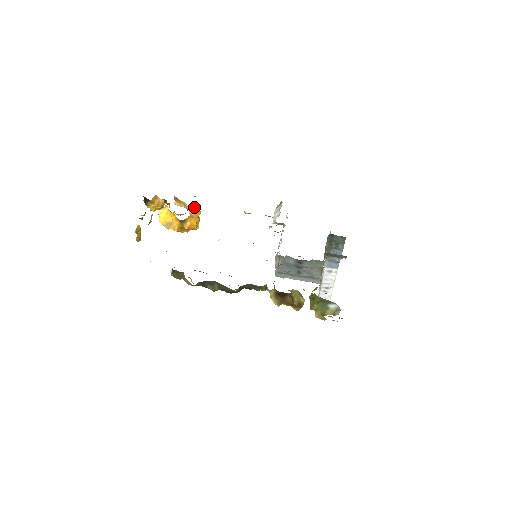
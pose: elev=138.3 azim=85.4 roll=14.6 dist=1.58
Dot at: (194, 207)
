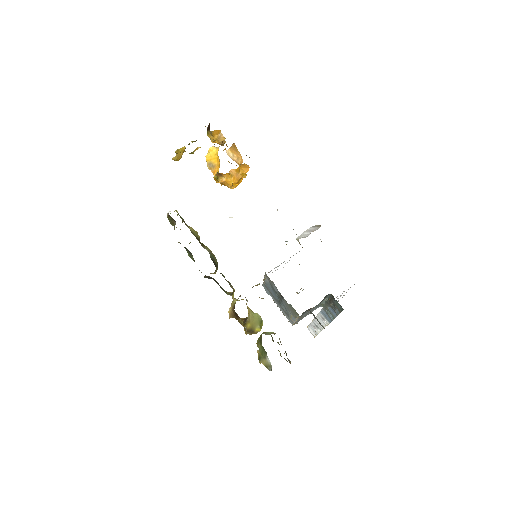
Dot at: (242, 167)
